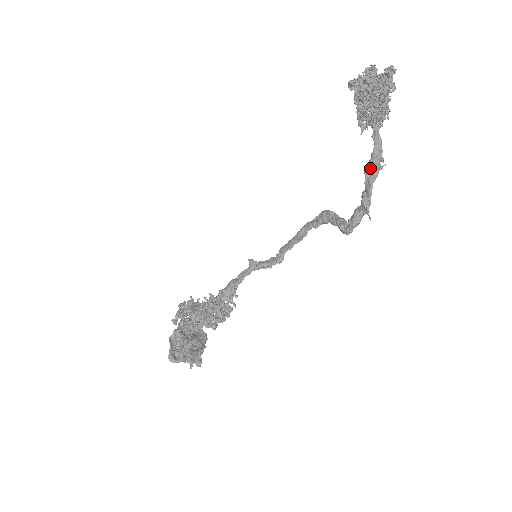
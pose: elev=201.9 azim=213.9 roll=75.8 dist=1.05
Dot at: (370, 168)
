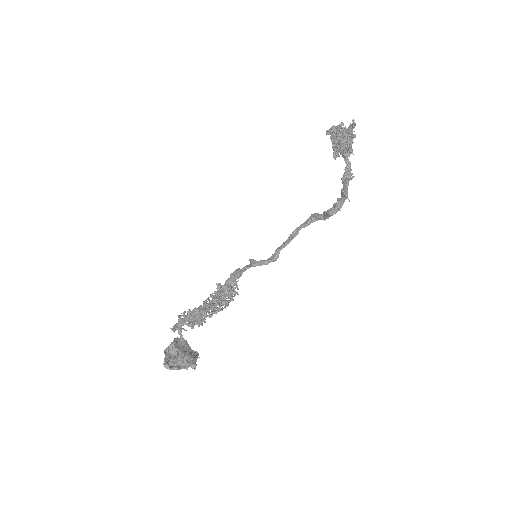
Dot at: (345, 175)
